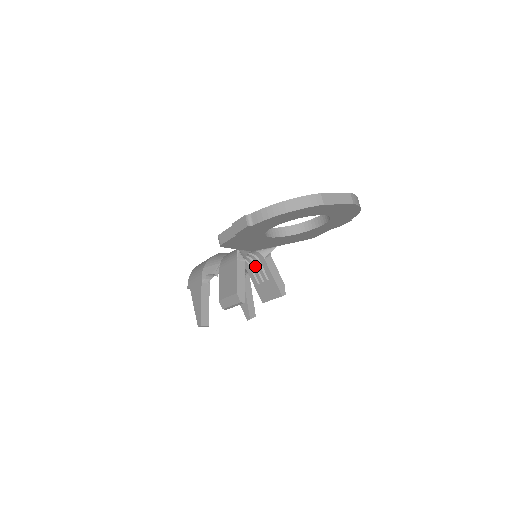
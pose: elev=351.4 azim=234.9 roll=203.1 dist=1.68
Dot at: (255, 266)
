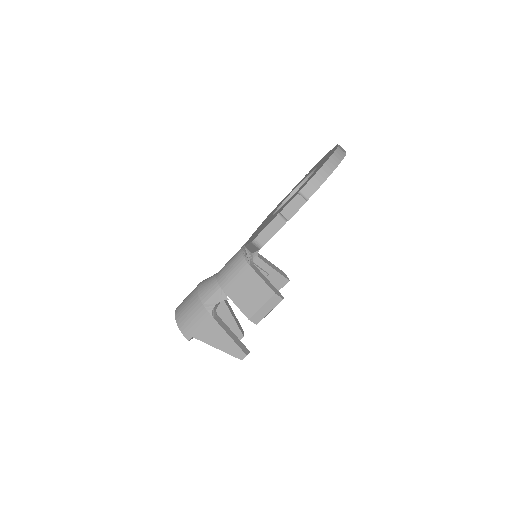
Dot at: occluded
